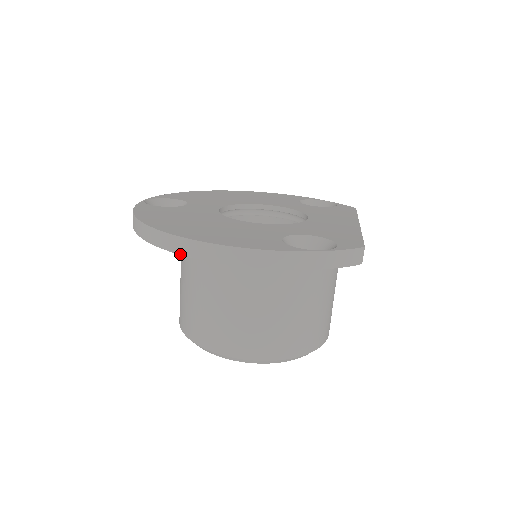
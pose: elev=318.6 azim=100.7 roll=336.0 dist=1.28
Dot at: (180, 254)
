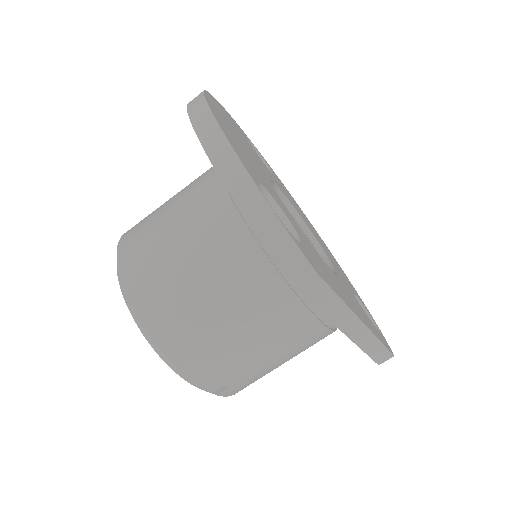
Dot at: (187, 107)
